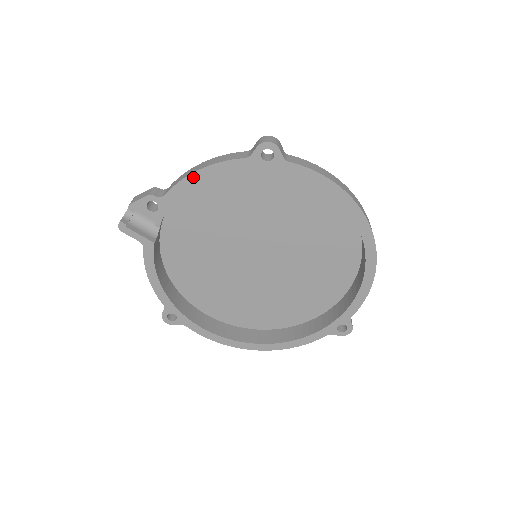
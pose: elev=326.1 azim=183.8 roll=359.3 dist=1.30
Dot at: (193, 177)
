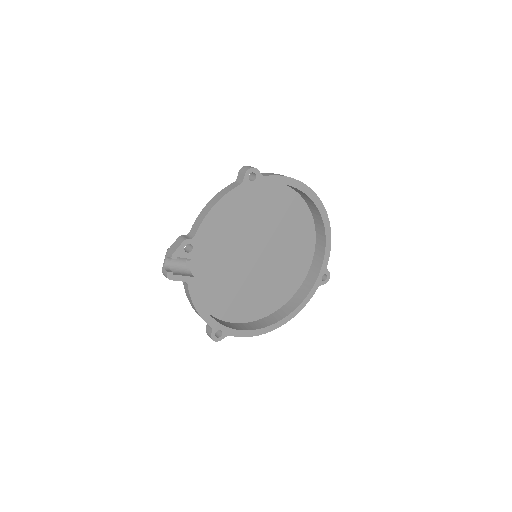
Dot at: (211, 213)
